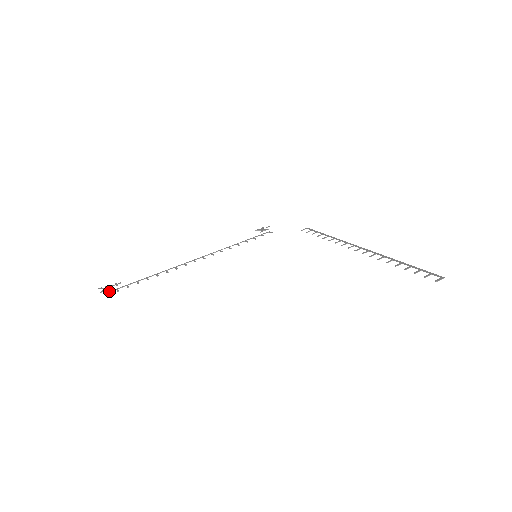
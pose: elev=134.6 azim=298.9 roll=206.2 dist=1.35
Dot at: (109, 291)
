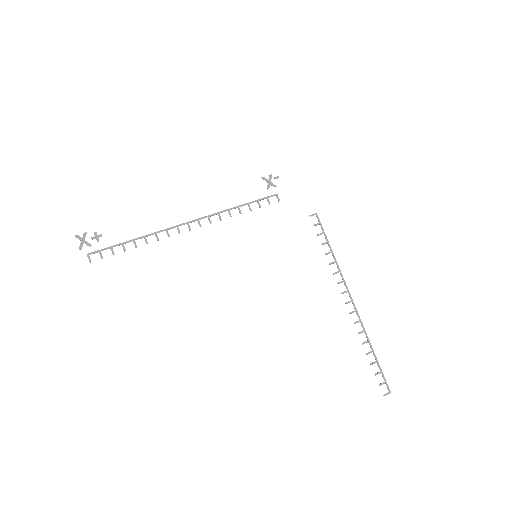
Dot at: (90, 253)
